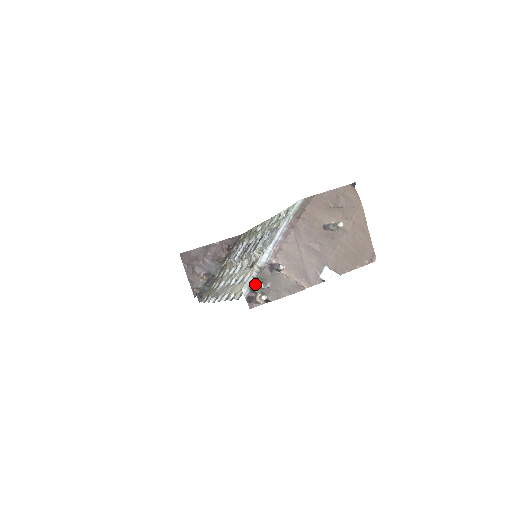
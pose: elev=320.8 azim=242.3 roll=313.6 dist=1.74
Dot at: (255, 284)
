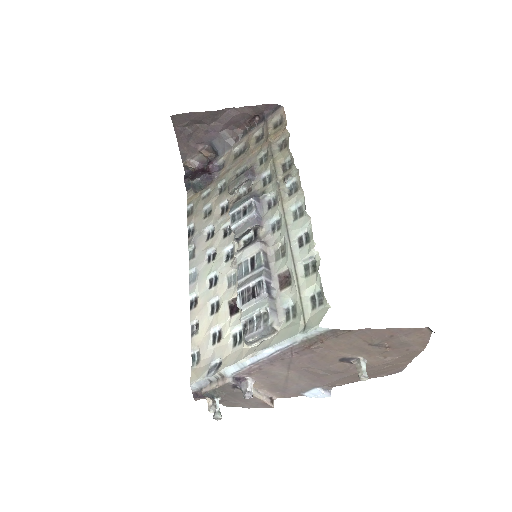
Dot at: (207, 393)
